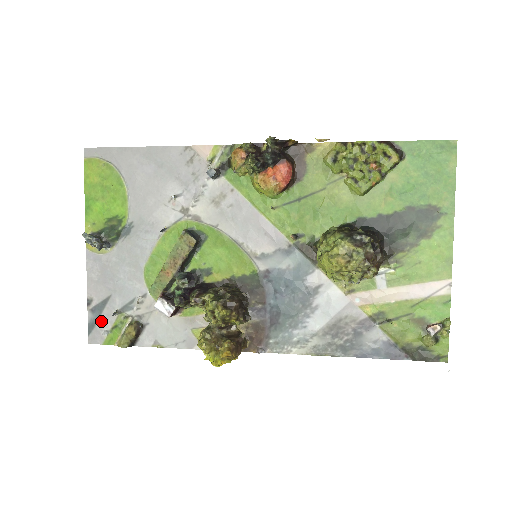
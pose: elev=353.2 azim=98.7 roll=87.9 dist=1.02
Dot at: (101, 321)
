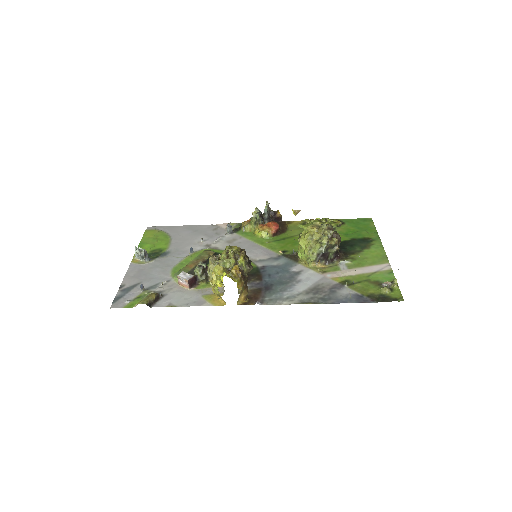
Dot at: (127, 295)
